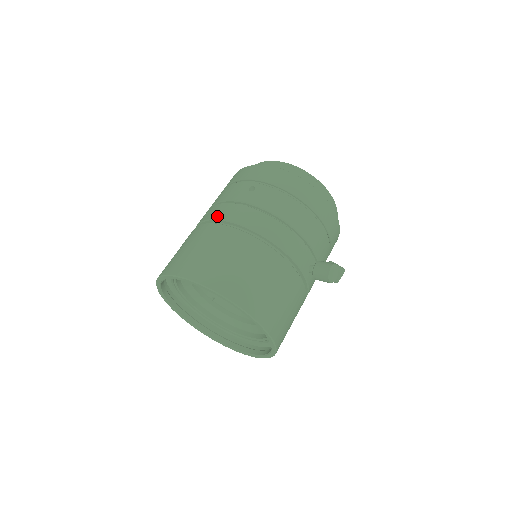
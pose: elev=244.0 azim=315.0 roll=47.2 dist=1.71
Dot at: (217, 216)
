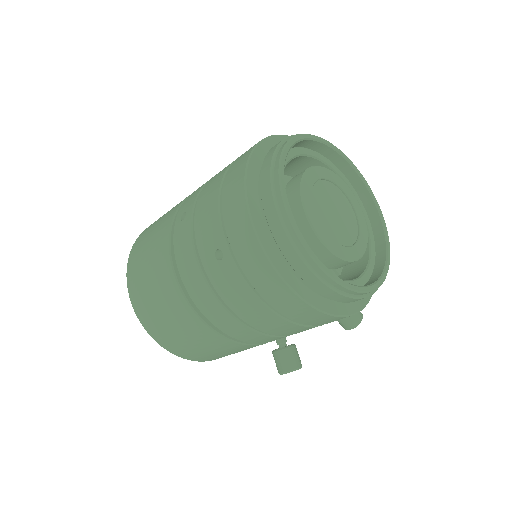
Dot at: (176, 252)
